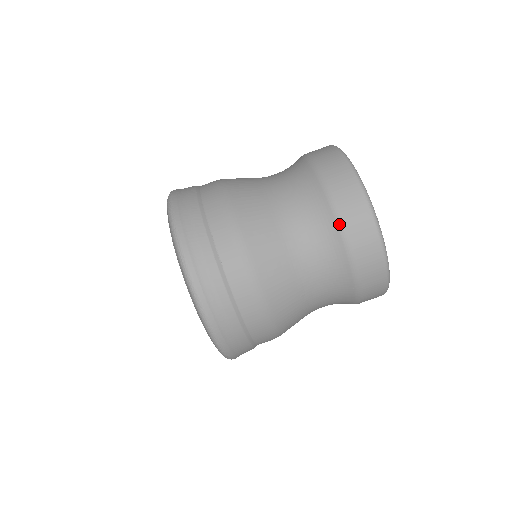
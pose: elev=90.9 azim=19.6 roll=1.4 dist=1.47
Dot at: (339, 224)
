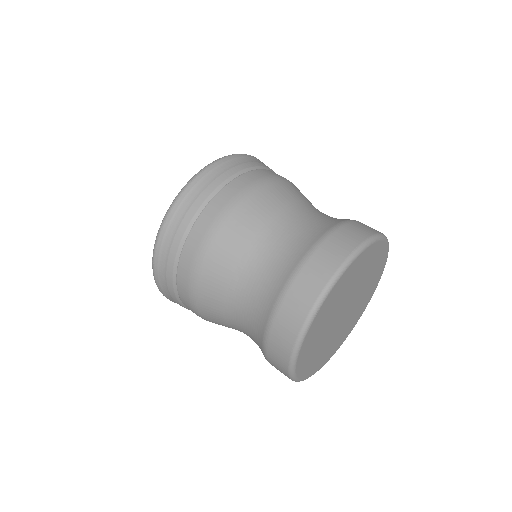
Dot at: (318, 241)
